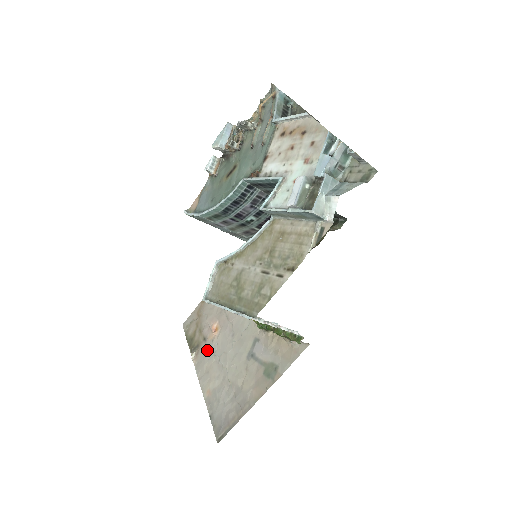
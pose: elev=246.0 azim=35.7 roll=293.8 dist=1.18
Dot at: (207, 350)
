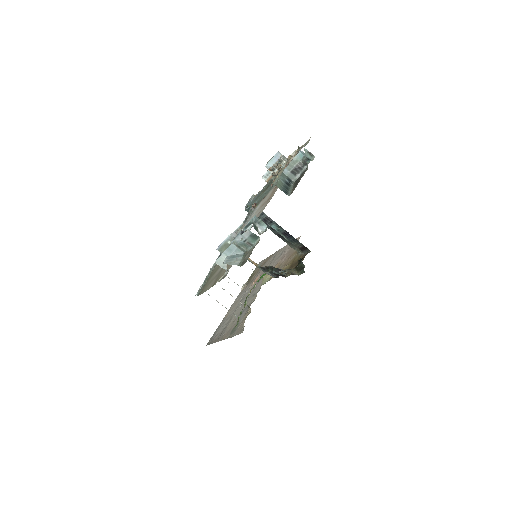
Dot at: (246, 290)
